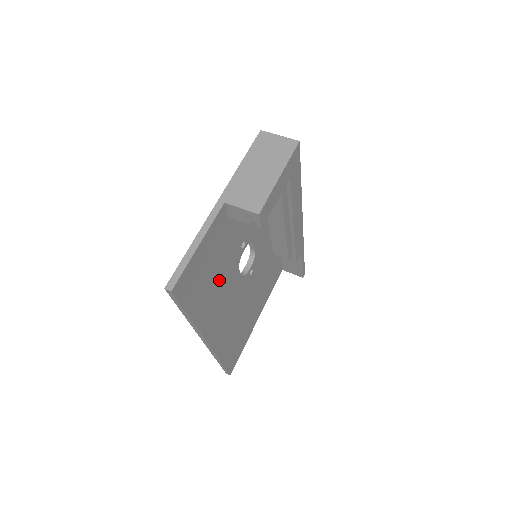
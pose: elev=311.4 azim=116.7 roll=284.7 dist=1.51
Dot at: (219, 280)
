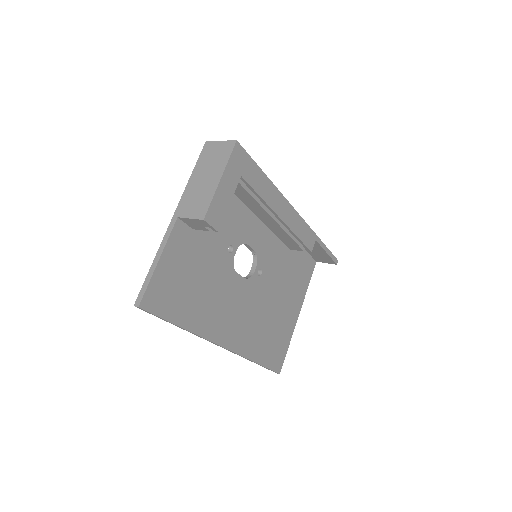
Dot at: (209, 287)
